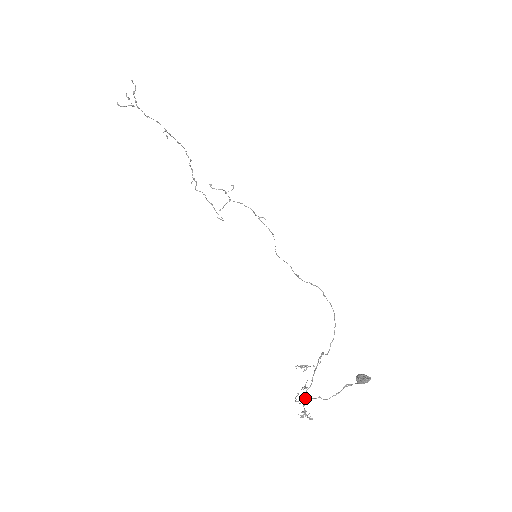
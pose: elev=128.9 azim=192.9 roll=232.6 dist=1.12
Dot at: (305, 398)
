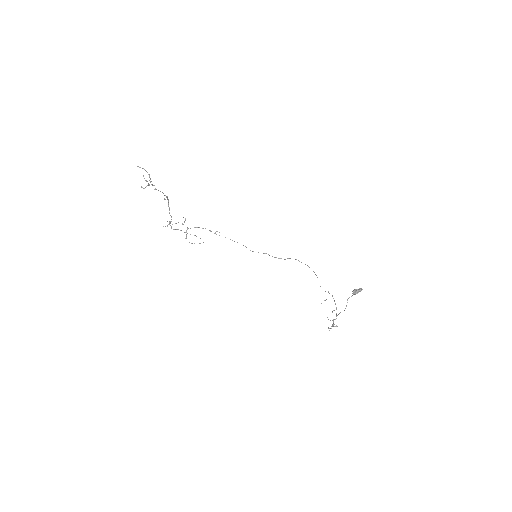
Dot at: occluded
